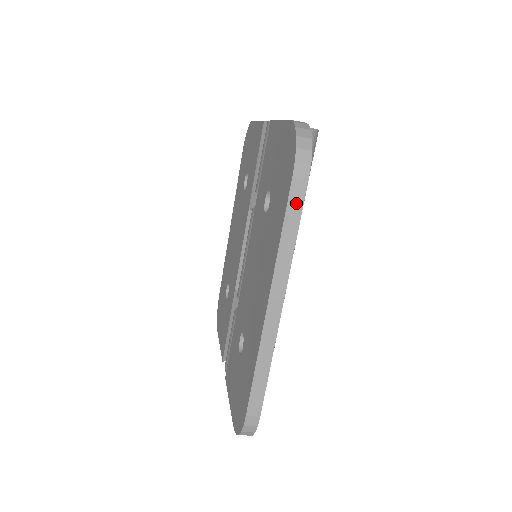
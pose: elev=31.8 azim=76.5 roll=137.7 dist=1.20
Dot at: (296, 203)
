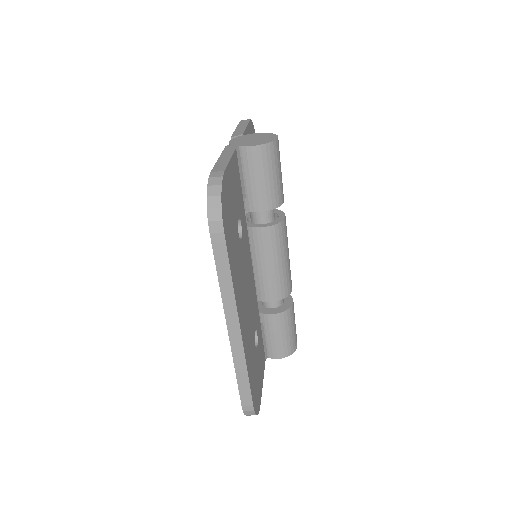
Dot at: (221, 253)
